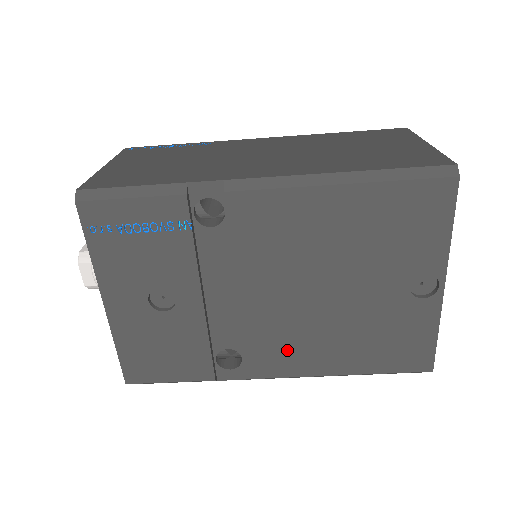
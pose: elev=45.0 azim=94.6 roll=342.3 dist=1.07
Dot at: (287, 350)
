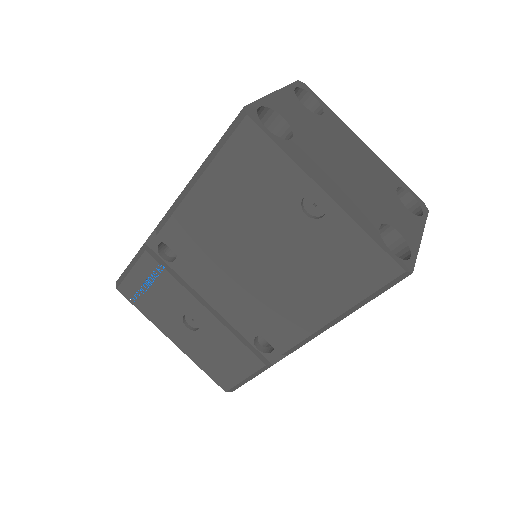
Dot at: (283, 317)
